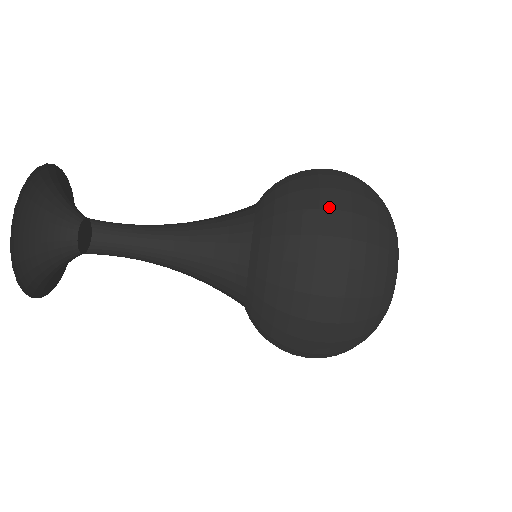
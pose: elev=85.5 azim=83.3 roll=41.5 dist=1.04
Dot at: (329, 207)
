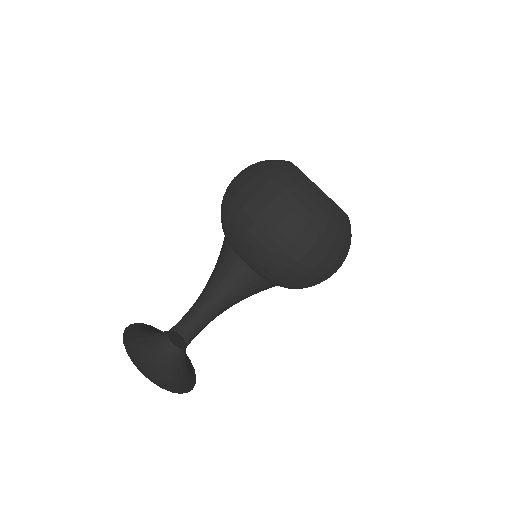
Dot at: (301, 256)
